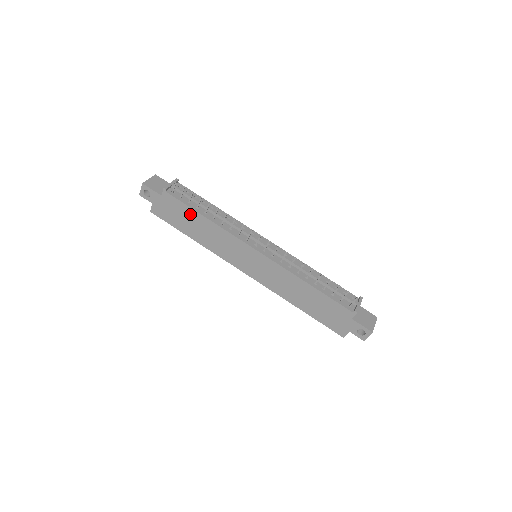
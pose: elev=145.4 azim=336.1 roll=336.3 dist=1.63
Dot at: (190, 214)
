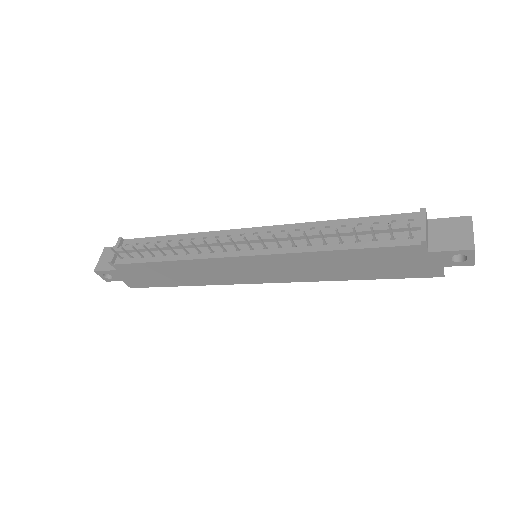
Dot at: (153, 268)
